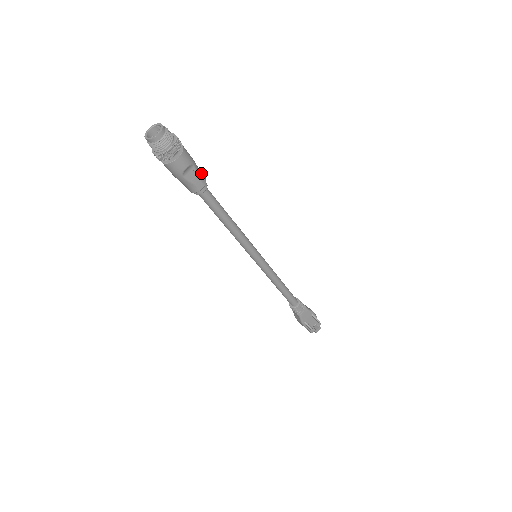
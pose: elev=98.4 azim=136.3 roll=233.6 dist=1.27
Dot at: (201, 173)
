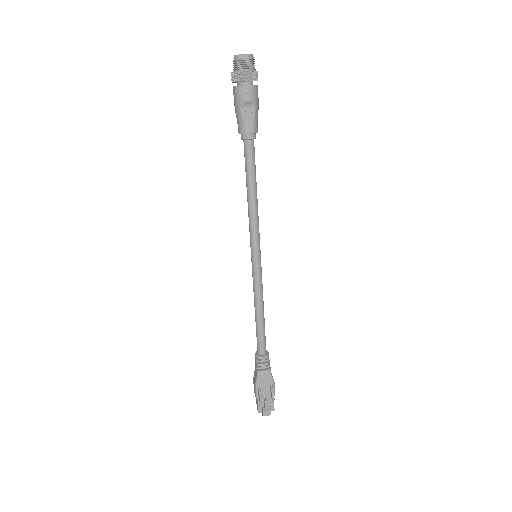
Dot at: (257, 122)
